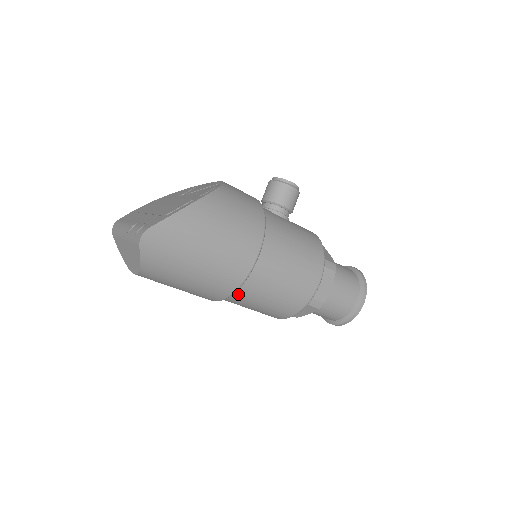
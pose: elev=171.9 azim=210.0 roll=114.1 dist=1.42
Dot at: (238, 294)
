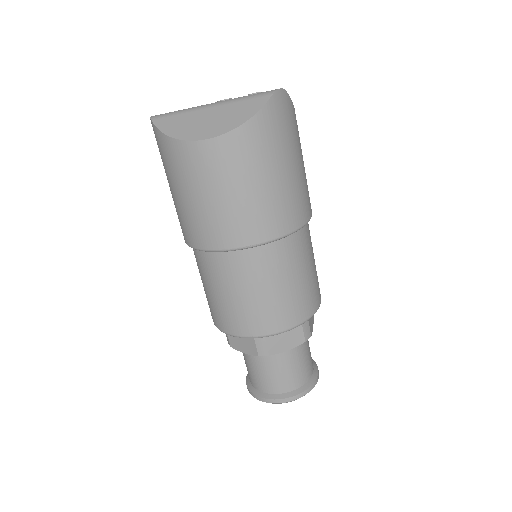
Dot at: (279, 247)
